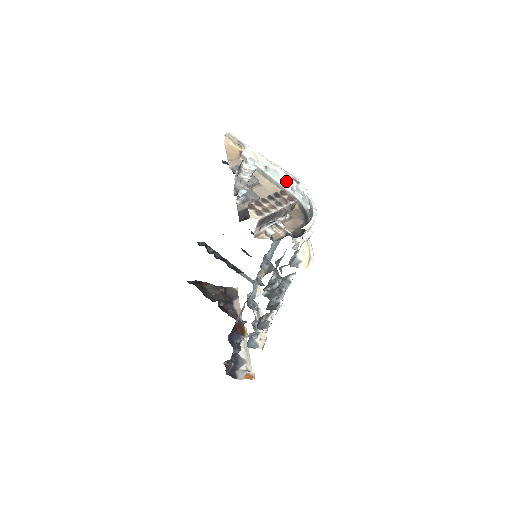
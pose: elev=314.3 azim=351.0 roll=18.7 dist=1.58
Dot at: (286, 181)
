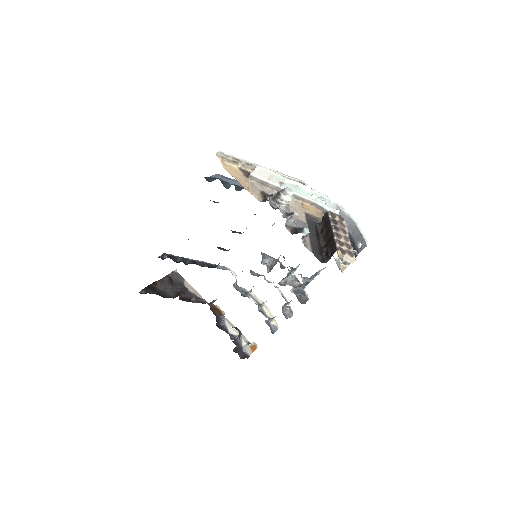
Dot at: (307, 192)
